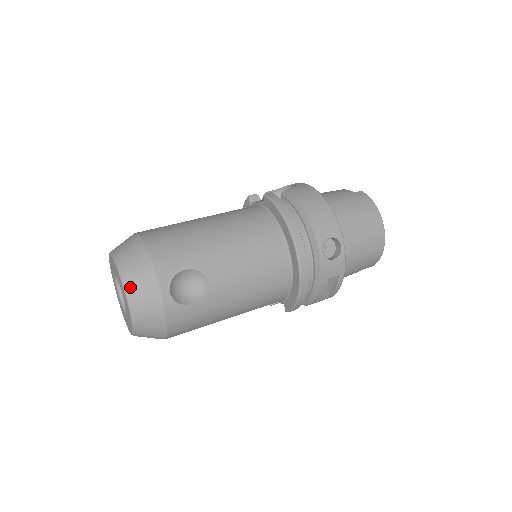
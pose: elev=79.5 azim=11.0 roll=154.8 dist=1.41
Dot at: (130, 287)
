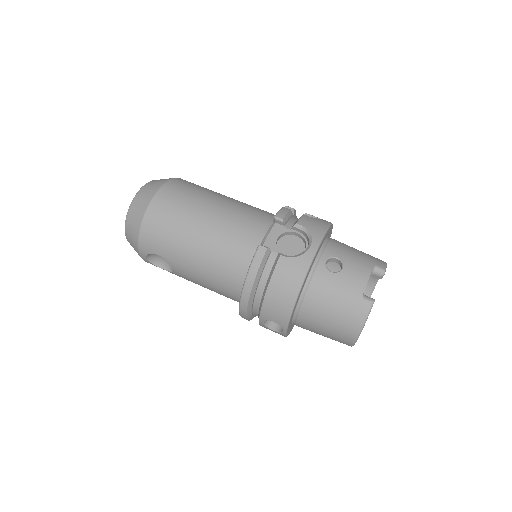
Dot at: (127, 235)
